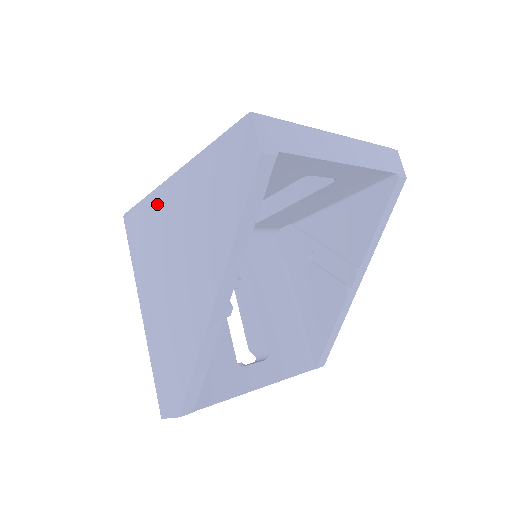
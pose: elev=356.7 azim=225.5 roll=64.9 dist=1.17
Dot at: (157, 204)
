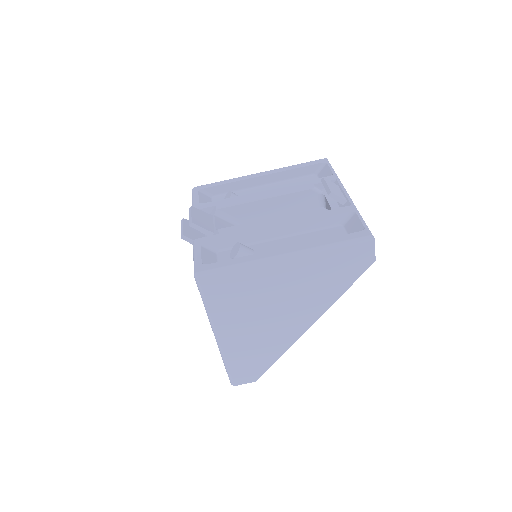
Dot at: (256, 274)
